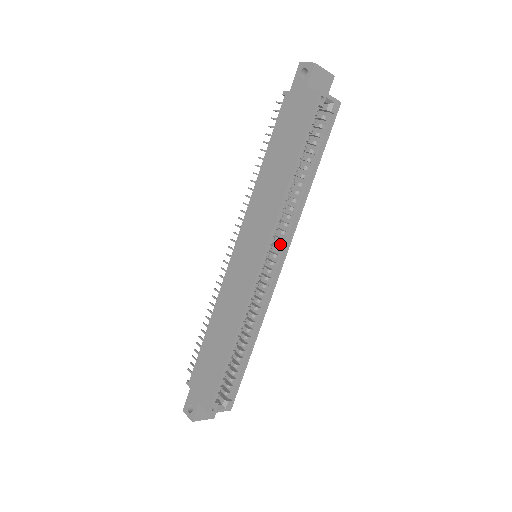
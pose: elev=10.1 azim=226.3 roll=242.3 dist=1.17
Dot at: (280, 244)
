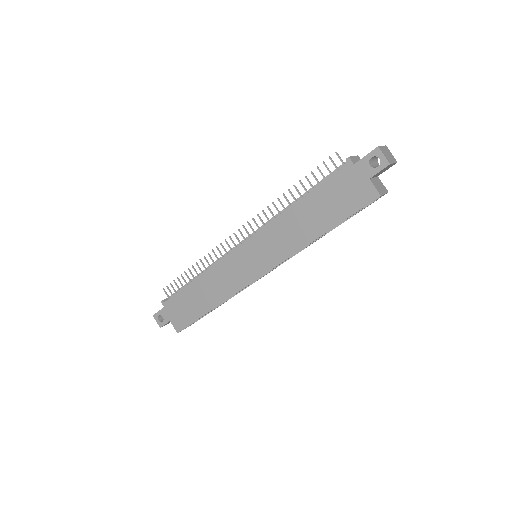
Dot at: occluded
